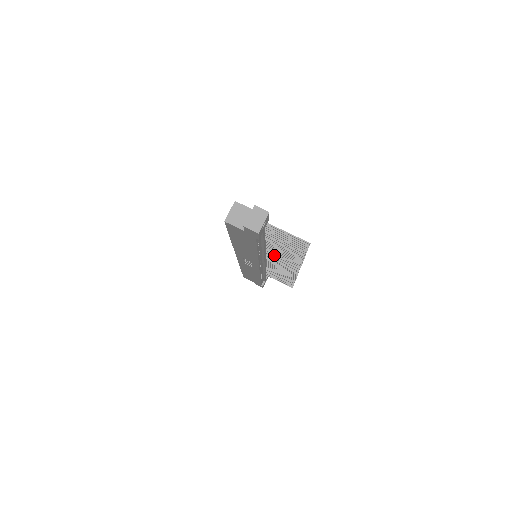
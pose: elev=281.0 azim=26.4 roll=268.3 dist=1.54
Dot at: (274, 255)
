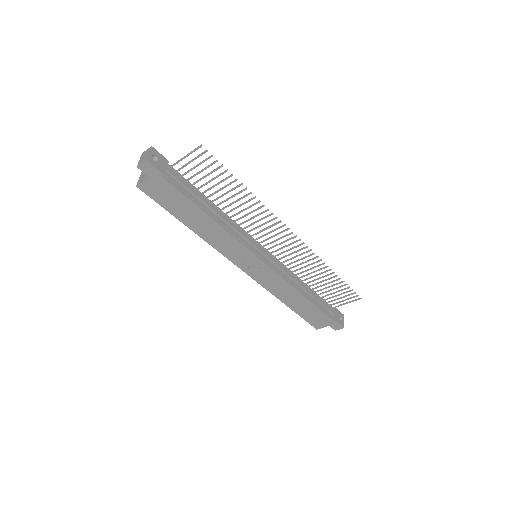
Dot at: (256, 233)
